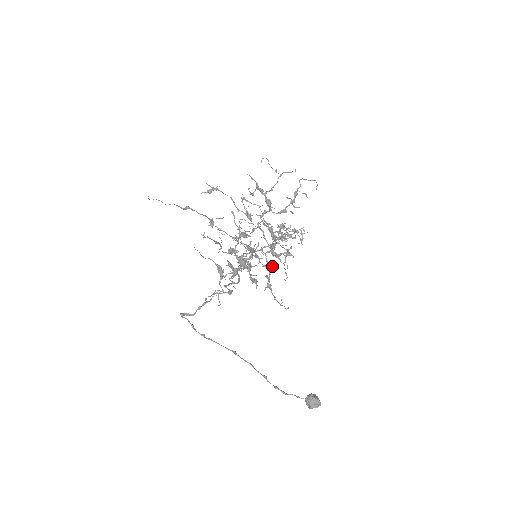
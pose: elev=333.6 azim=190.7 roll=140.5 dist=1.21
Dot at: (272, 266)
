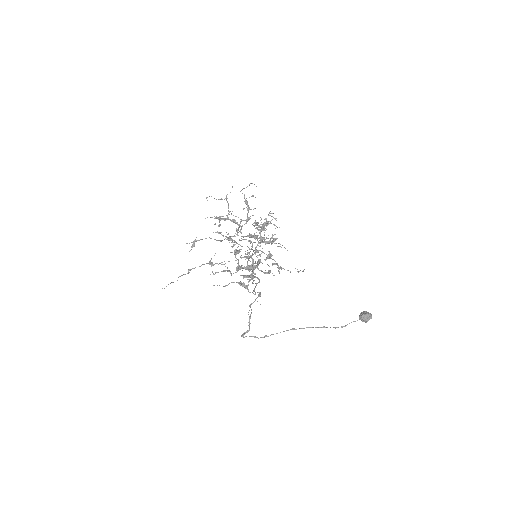
Dot at: (271, 255)
